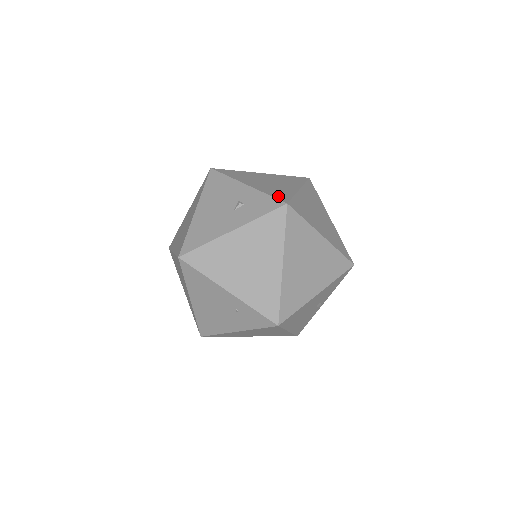
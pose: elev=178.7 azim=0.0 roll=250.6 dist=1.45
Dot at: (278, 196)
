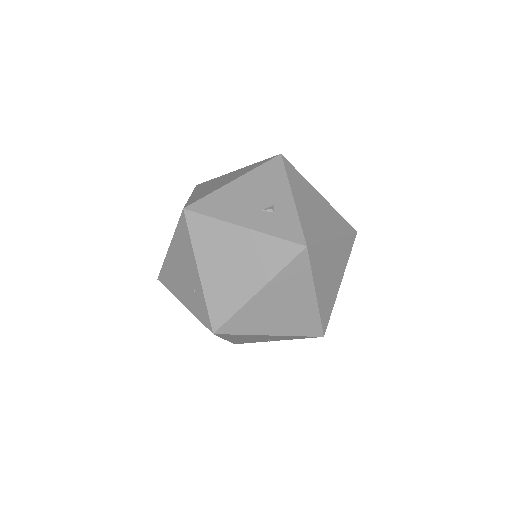
Dot at: (307, 232)
